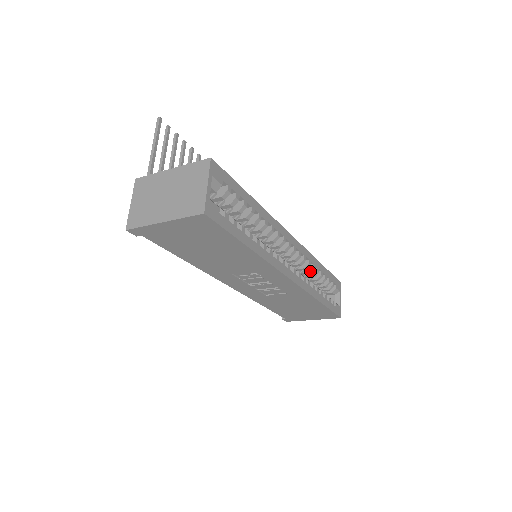
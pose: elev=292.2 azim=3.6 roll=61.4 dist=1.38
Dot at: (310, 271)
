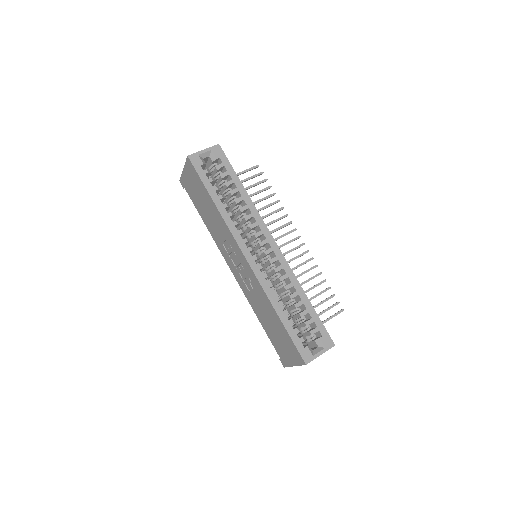
Dot at: (286, 287)
